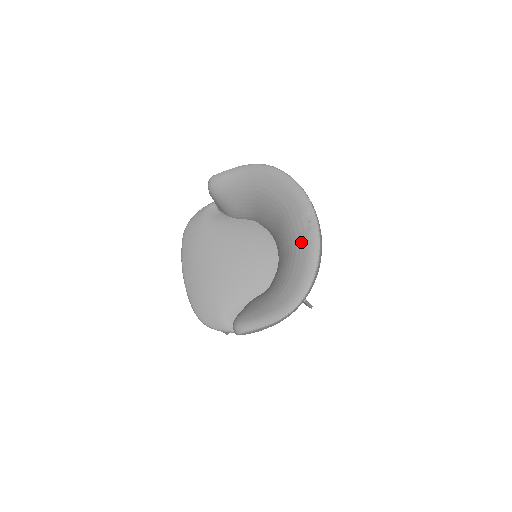
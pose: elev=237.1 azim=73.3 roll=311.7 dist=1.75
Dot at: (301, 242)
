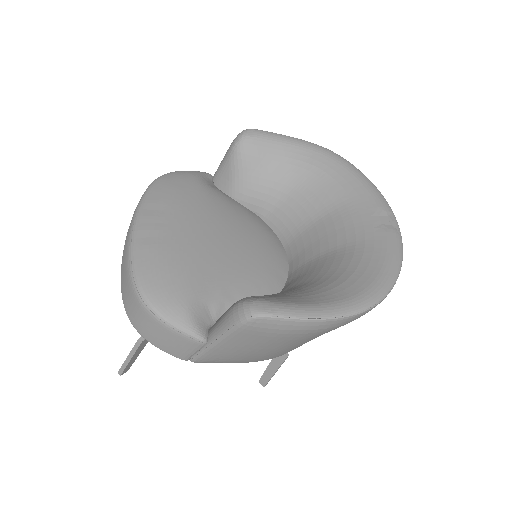
Dot at: (376, 237)
